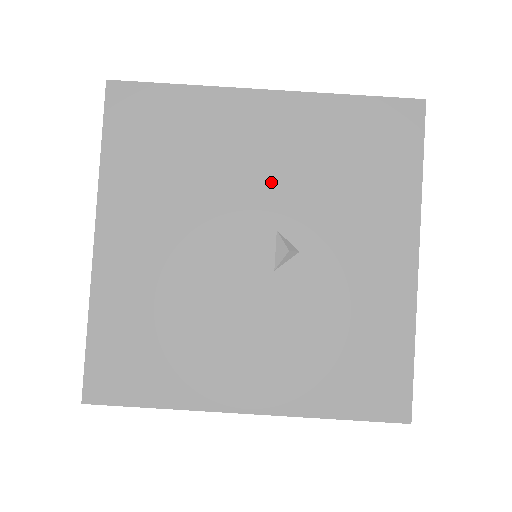
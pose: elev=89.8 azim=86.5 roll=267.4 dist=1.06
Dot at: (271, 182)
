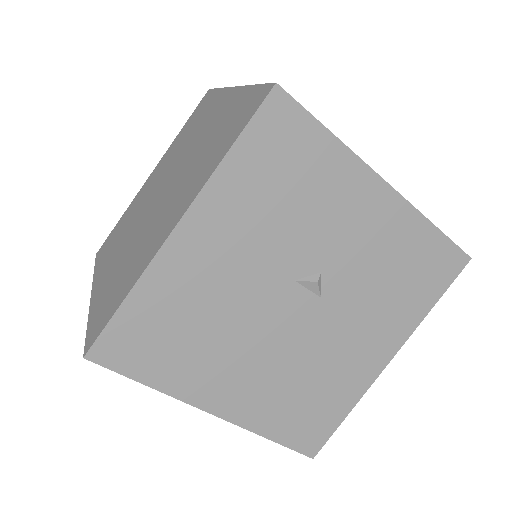
Dot at: (257, 265)
